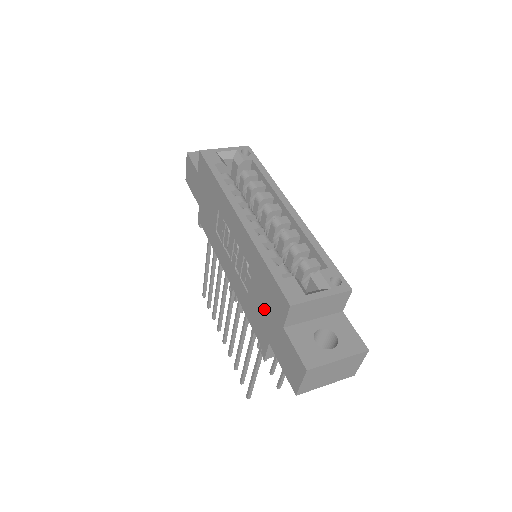
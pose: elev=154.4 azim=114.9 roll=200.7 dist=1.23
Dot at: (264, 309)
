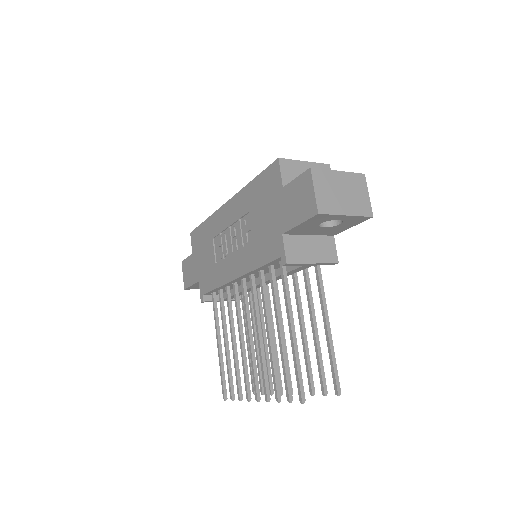
Dot at: (267, 215)
